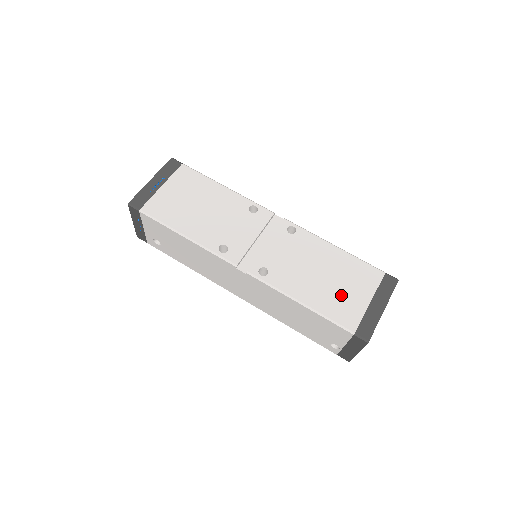
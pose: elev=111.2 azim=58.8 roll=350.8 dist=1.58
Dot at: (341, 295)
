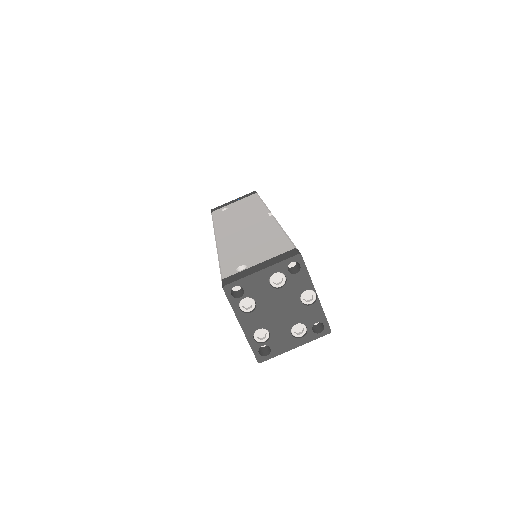
Dot at: occluded
